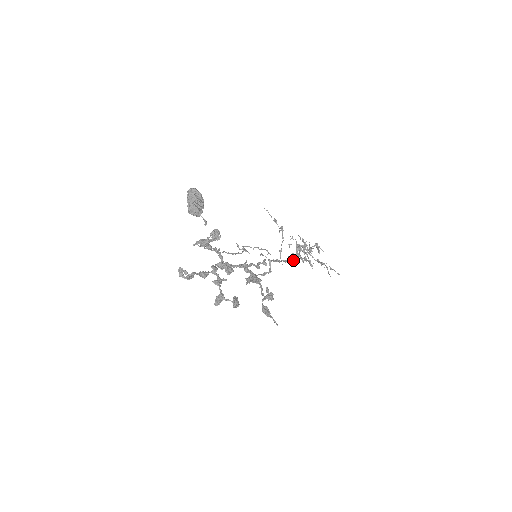
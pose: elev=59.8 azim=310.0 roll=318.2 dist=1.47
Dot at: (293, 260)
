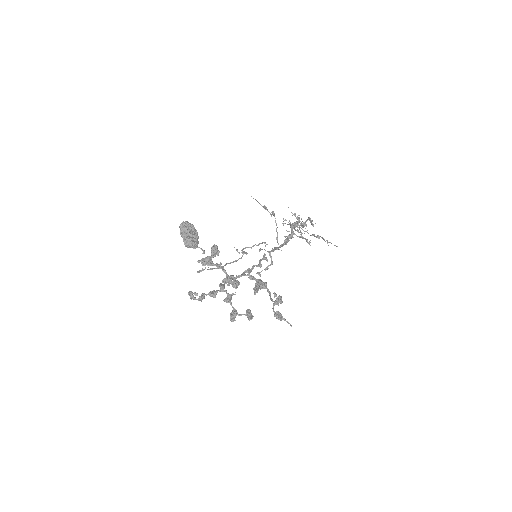
Dot at: occluded
